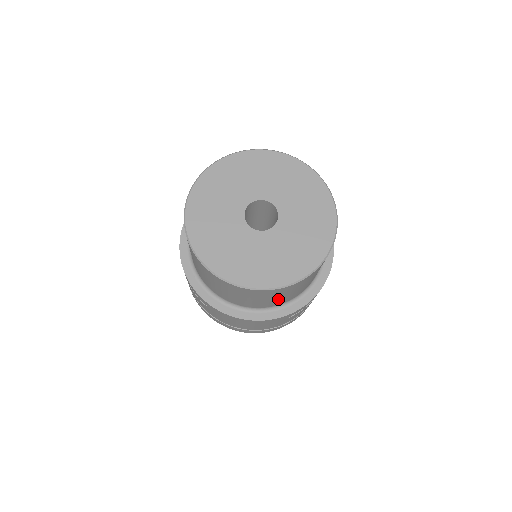
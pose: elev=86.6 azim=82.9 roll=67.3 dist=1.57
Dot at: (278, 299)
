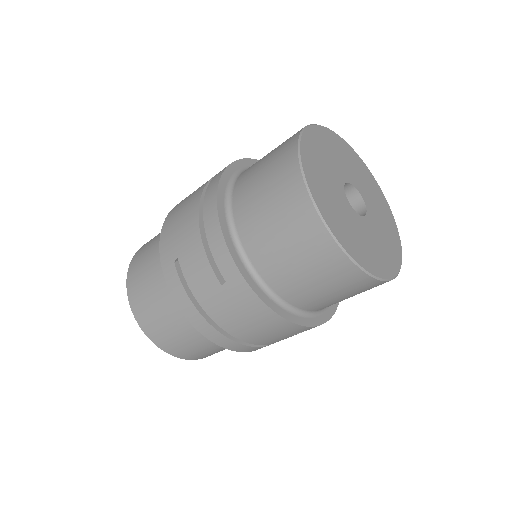
Dot at: (331, 299)
